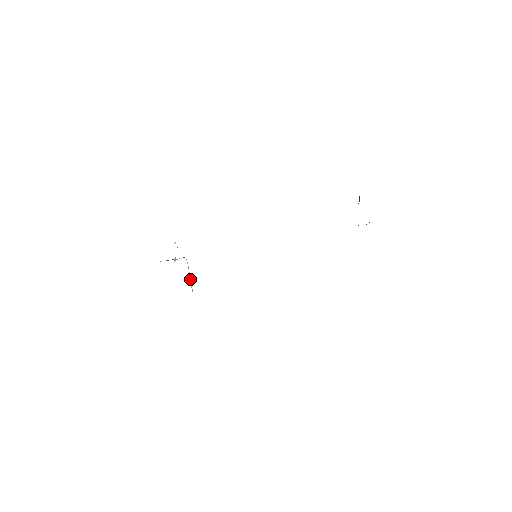
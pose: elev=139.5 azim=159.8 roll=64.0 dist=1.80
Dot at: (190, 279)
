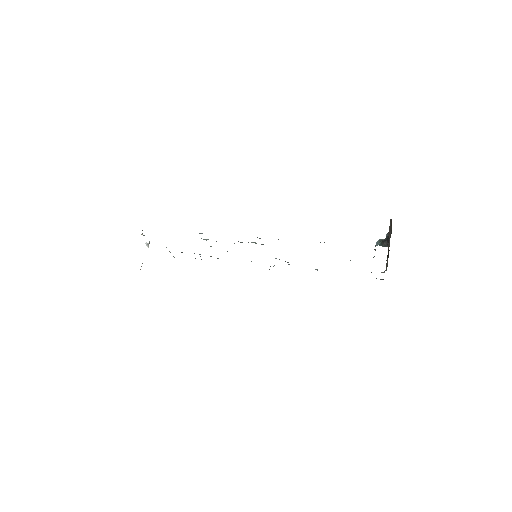
Dot at: occluded
